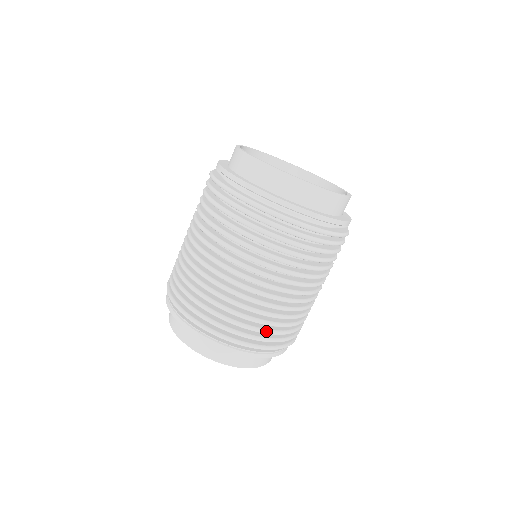
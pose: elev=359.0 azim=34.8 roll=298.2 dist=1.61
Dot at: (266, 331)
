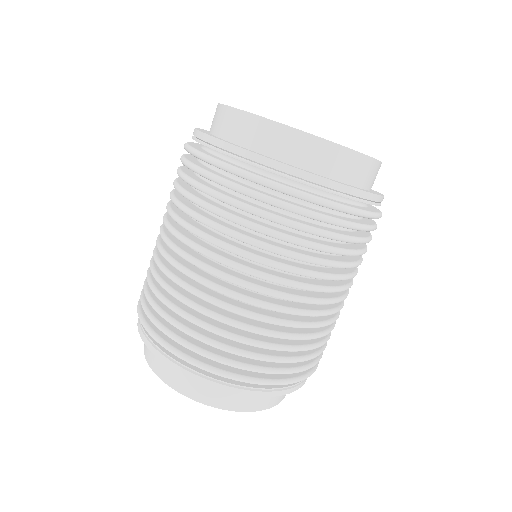
Dot at: (251, 354)
